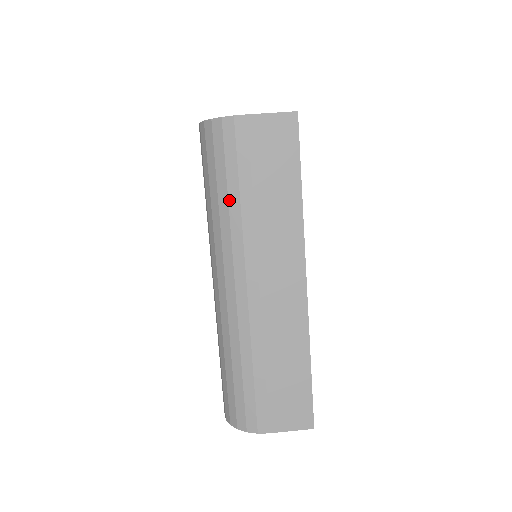
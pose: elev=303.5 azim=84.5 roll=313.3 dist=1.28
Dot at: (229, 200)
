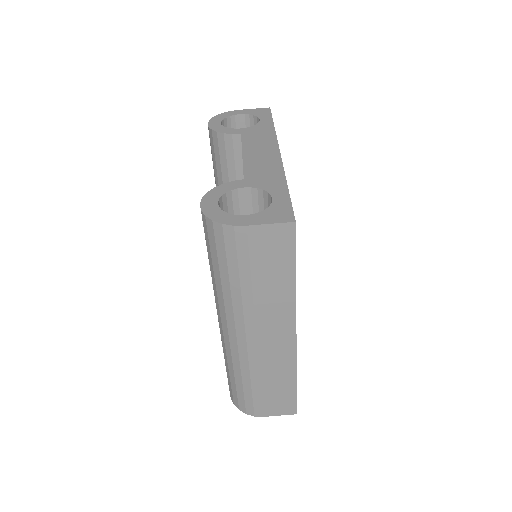
Dot at: (230, 284)
